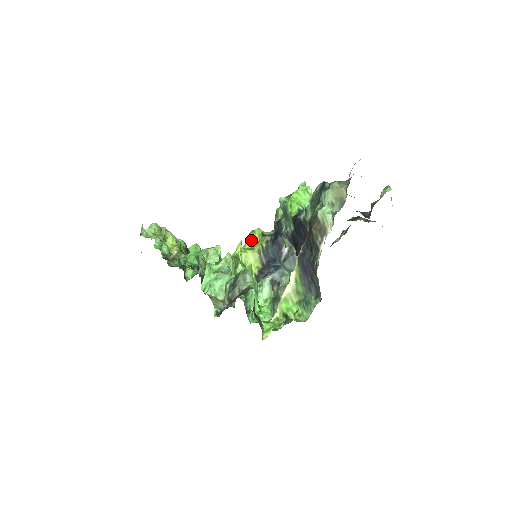
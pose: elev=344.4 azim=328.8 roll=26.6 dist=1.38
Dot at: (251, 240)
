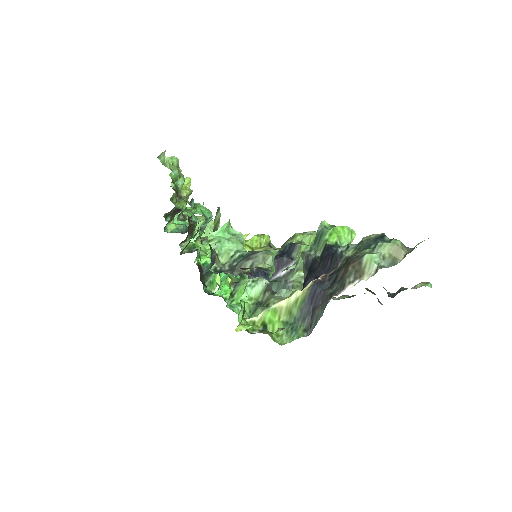
Dot at: (256, 241)
